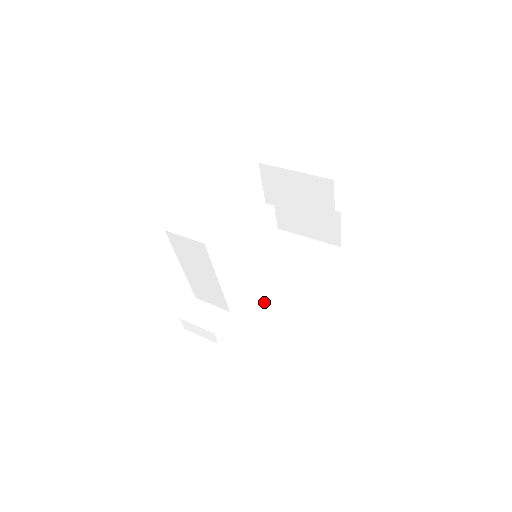
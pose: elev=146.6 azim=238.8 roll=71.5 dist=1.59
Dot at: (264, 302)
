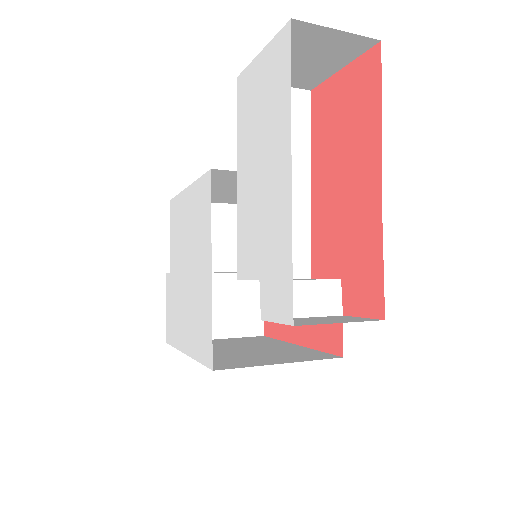
Dot at: (270, 360)
